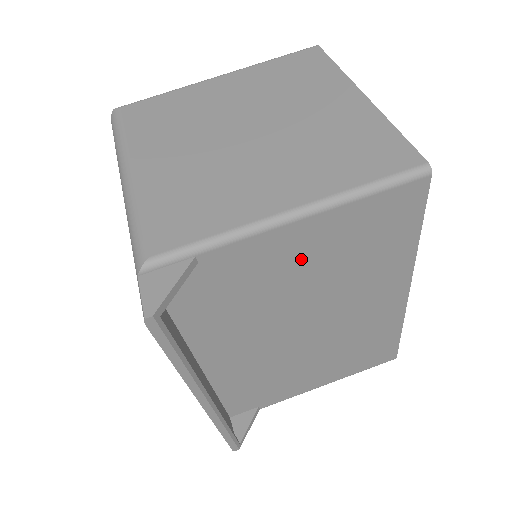
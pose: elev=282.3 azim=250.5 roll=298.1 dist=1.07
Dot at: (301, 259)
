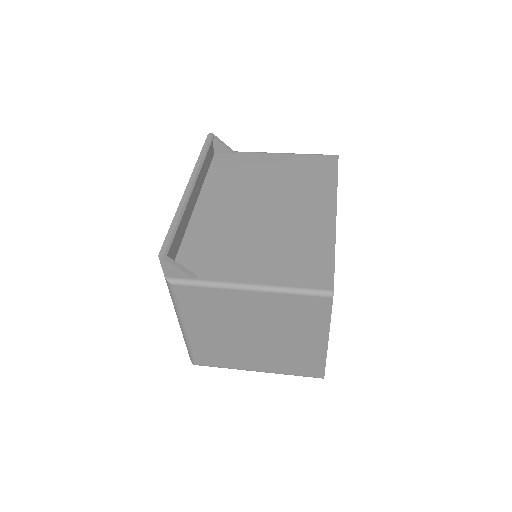
Dot at: (275, 168)
